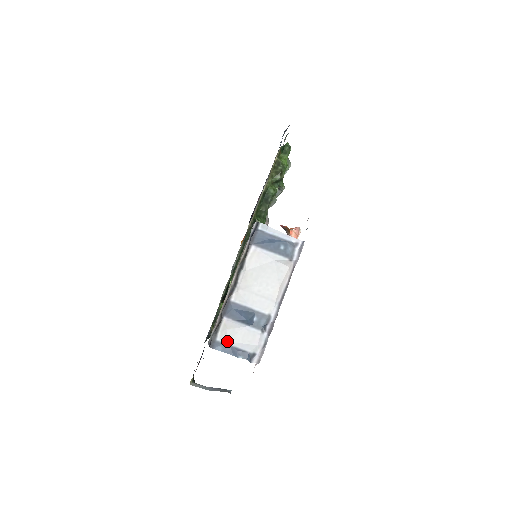
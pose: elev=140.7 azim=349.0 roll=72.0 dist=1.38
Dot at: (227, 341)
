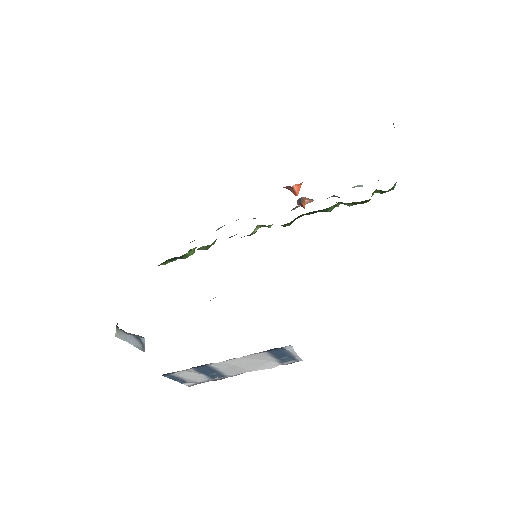
Dot at: (178, 376)
